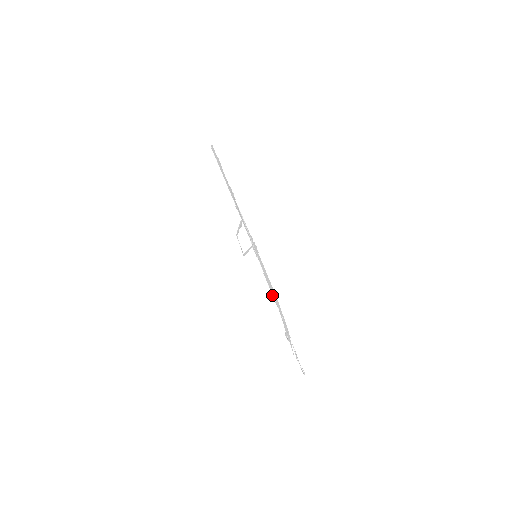
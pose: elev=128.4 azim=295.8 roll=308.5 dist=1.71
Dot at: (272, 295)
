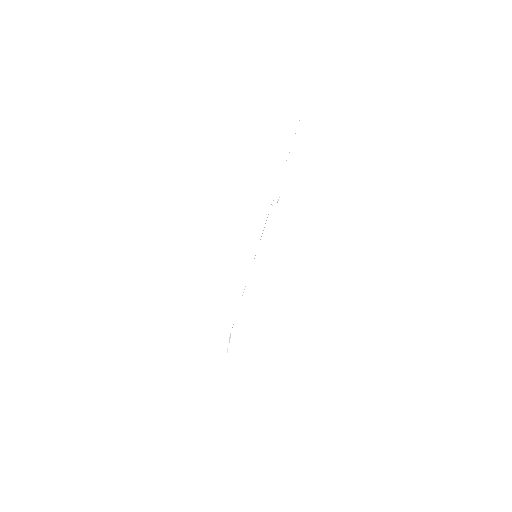
Dot at: (242, 295)
